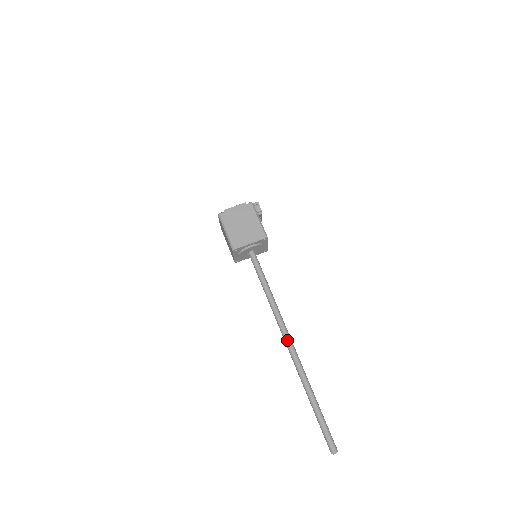
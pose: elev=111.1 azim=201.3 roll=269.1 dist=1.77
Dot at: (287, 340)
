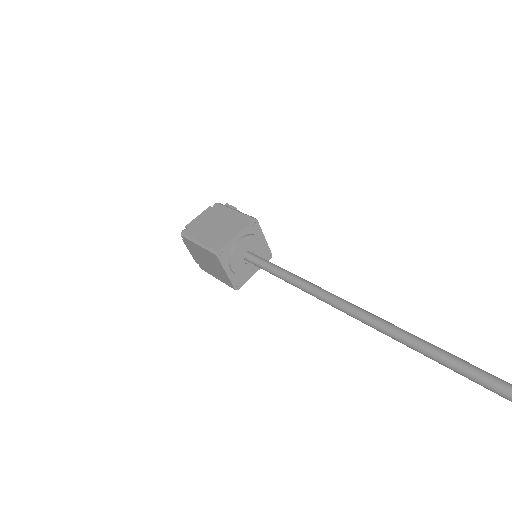
Dot at: (364, 315)
